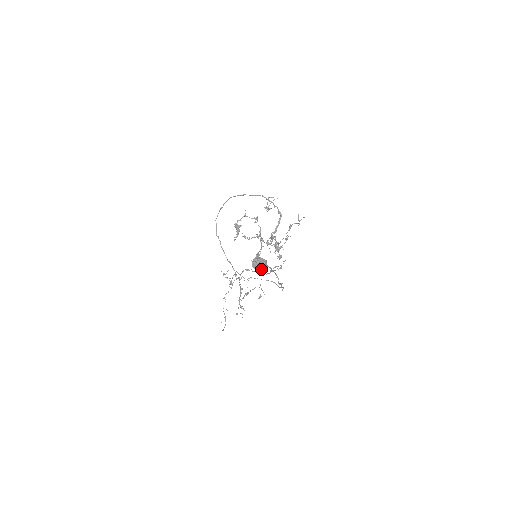
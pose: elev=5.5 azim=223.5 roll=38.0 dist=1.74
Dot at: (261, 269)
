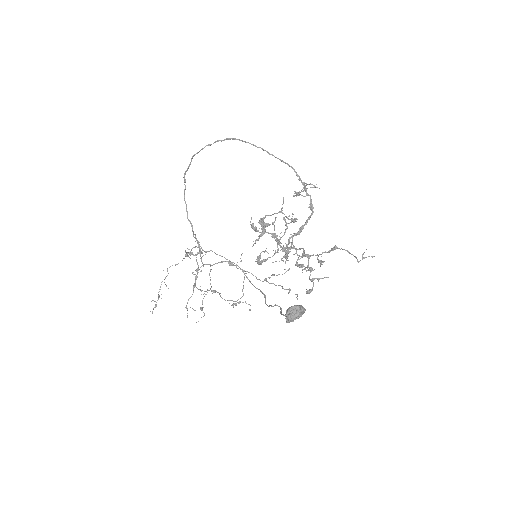
Dot at: occluded
